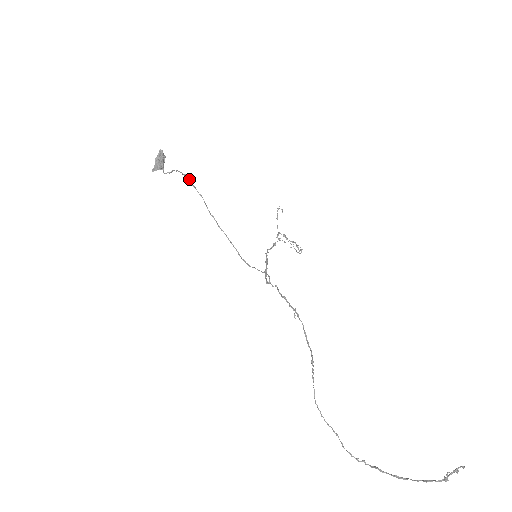
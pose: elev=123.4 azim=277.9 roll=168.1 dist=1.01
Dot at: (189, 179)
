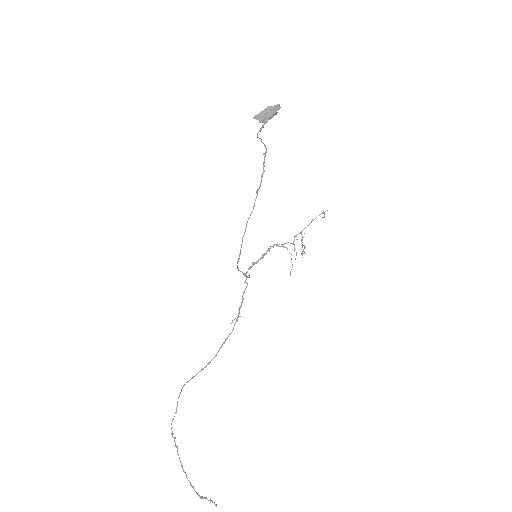
Dot at: occluded
